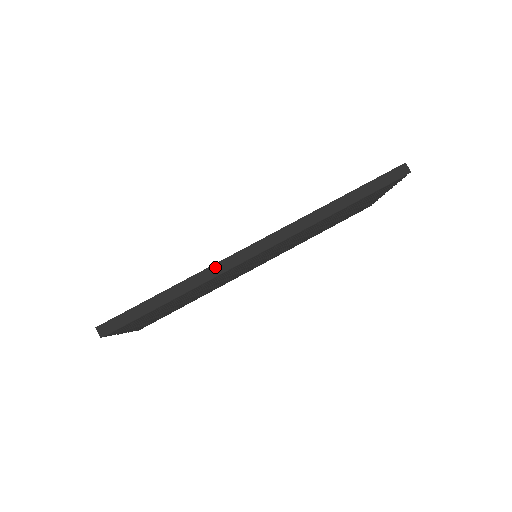
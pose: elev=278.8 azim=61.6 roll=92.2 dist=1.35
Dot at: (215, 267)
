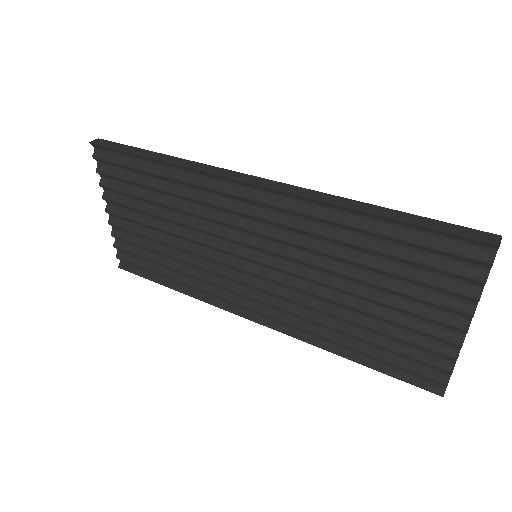
Dot at: (208, 166)
